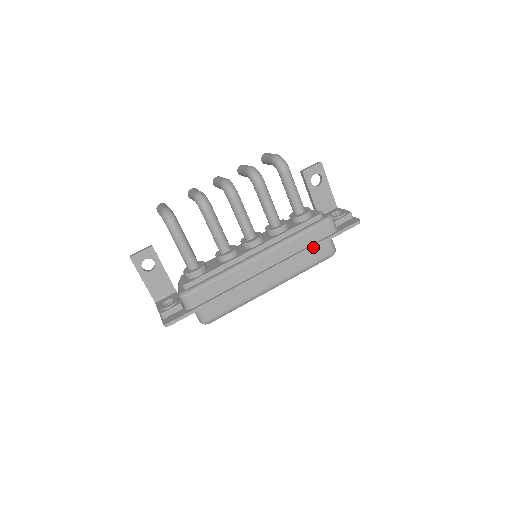
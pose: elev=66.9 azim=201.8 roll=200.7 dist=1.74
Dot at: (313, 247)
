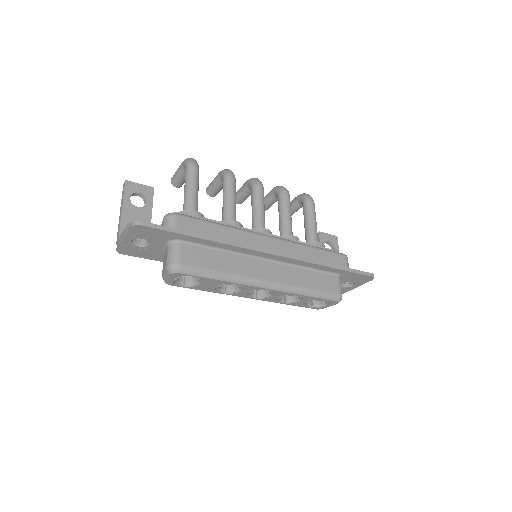
Dot at: (325, 264)
